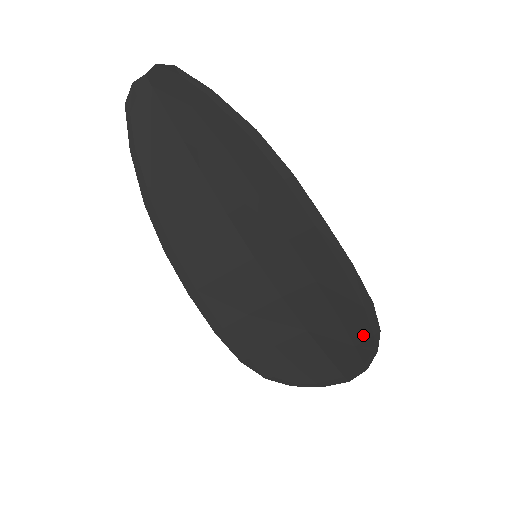
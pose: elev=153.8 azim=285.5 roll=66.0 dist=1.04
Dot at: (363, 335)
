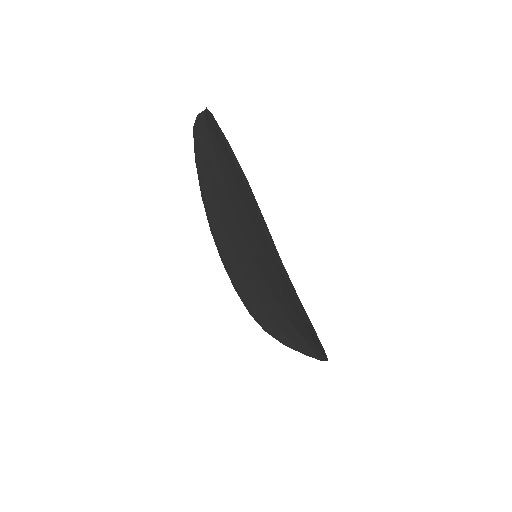
Dot at: (315, 340)
